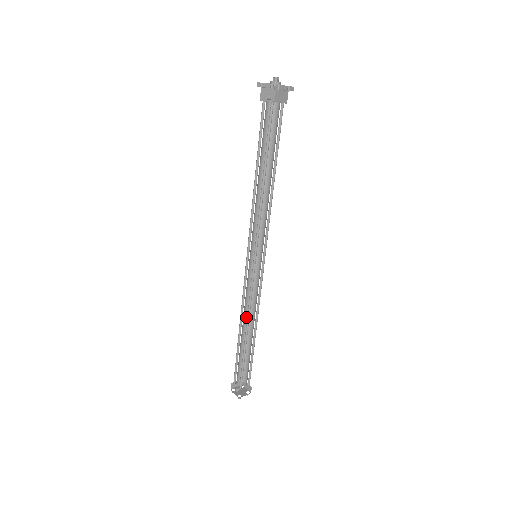
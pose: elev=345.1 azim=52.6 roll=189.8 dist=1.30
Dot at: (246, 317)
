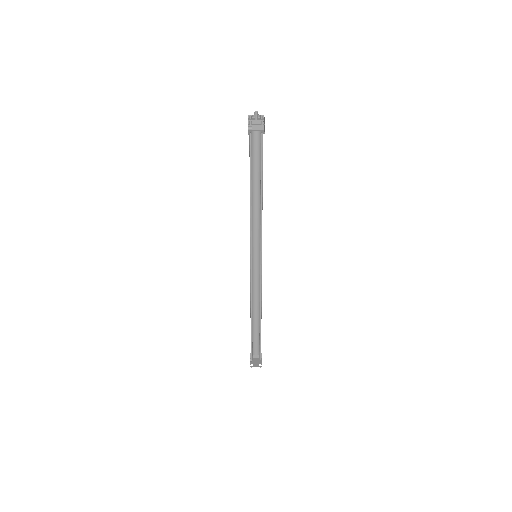
Dot at: (257, 304)
